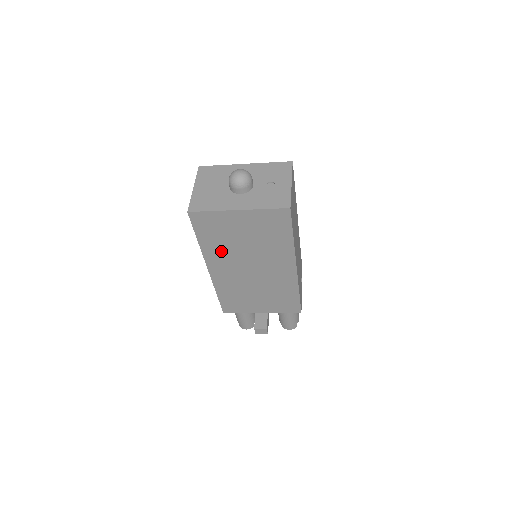
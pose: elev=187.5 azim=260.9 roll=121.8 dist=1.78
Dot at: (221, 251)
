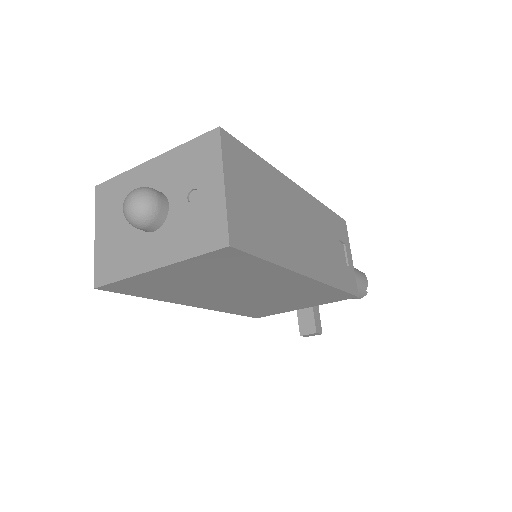
Dot at: (188, 295)
